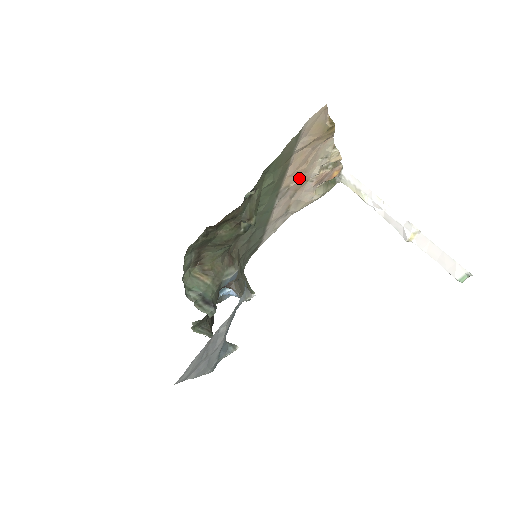
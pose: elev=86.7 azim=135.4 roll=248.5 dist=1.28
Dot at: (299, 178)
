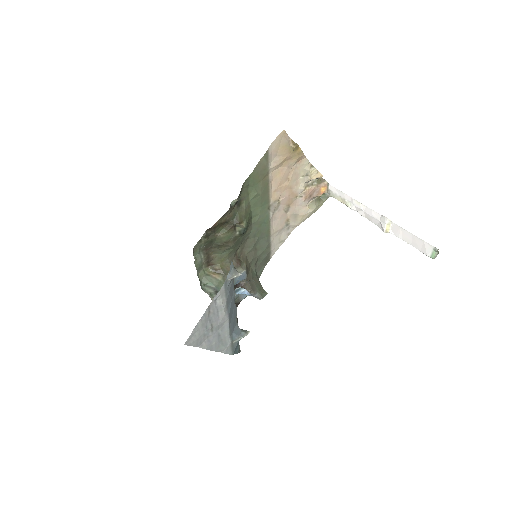
Dot at: (286, 193)
